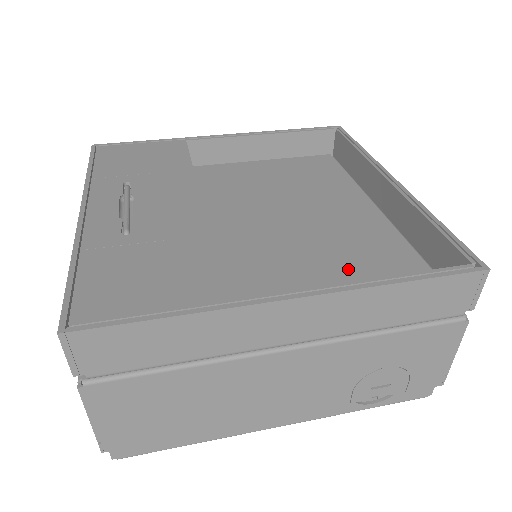
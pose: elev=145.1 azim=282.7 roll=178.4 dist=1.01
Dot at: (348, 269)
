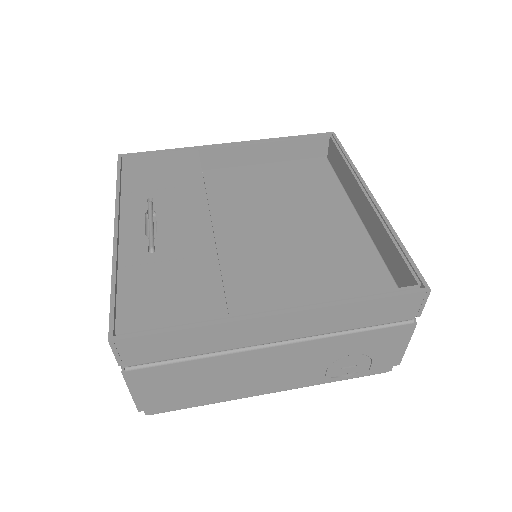
Dot at: (326, 279)
